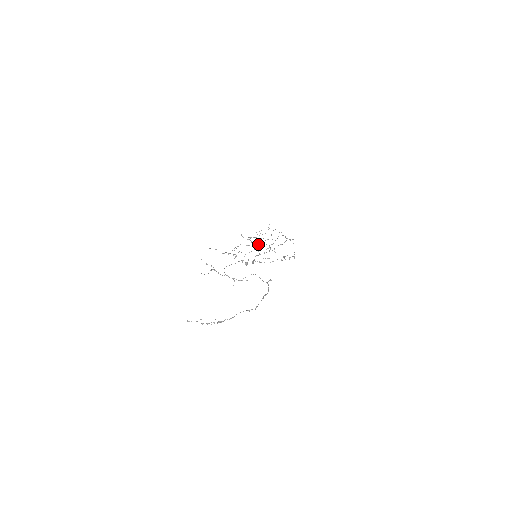
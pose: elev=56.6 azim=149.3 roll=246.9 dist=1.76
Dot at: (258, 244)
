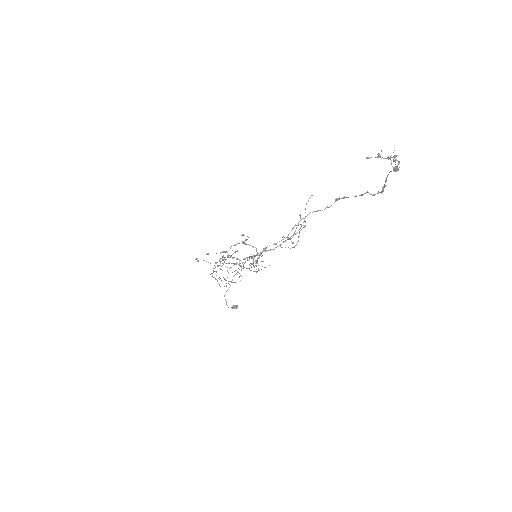
Dot at: occluded
